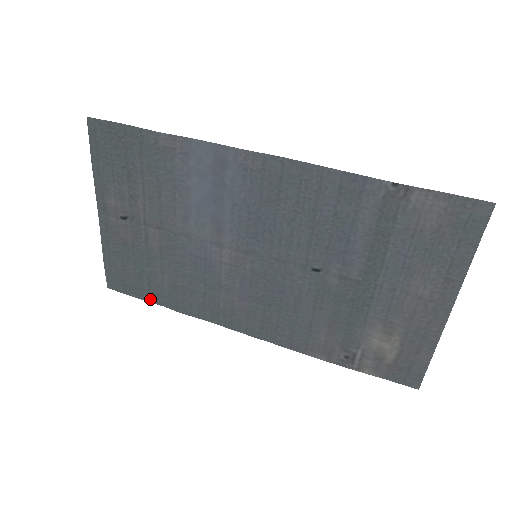
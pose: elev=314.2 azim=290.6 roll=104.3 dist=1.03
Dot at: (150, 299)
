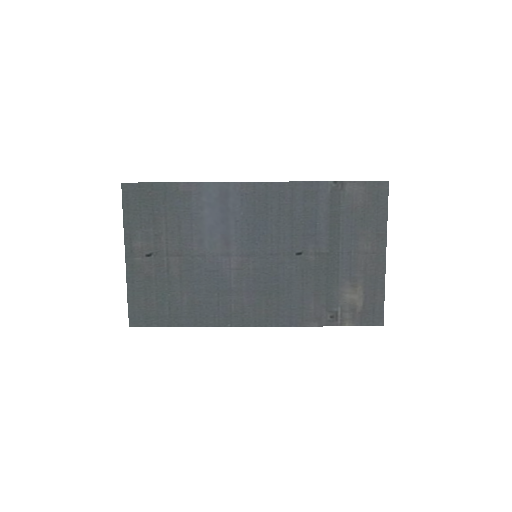
Dot at: (170, 324)
